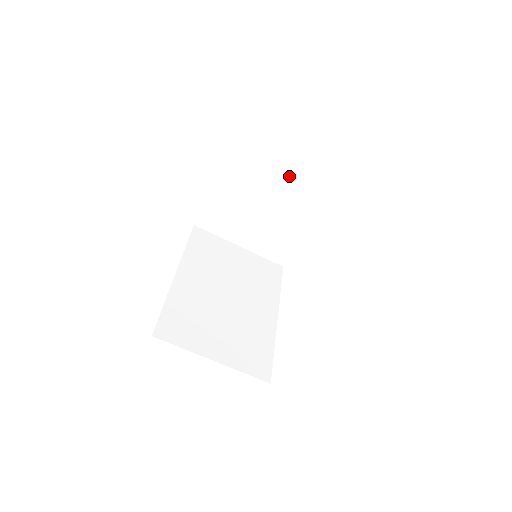
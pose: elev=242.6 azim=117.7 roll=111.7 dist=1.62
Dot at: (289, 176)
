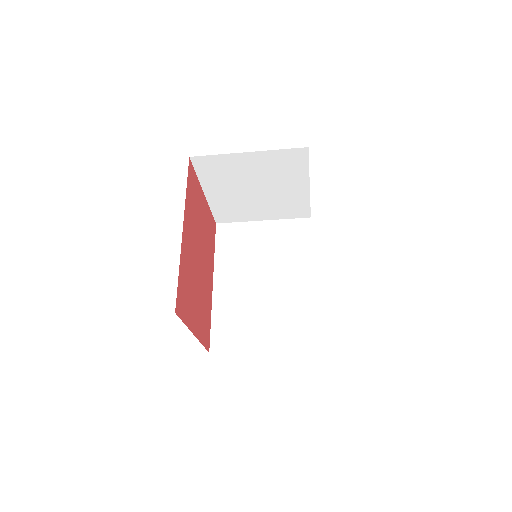
Dot at: (254, 163)
